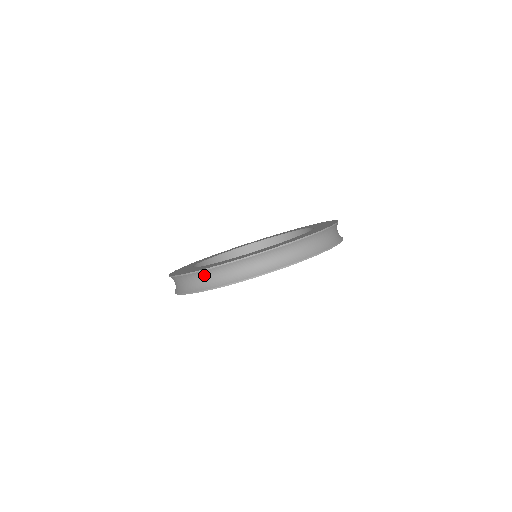
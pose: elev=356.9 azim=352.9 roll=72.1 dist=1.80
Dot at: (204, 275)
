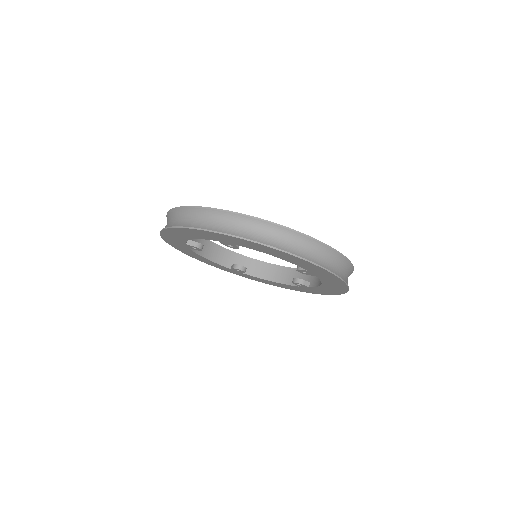
Dot at: (284, 234)
